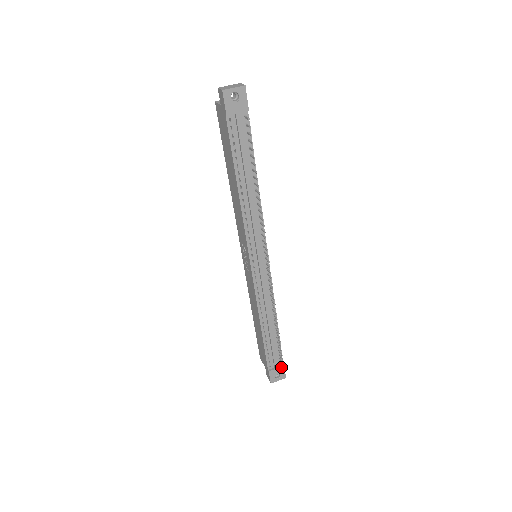
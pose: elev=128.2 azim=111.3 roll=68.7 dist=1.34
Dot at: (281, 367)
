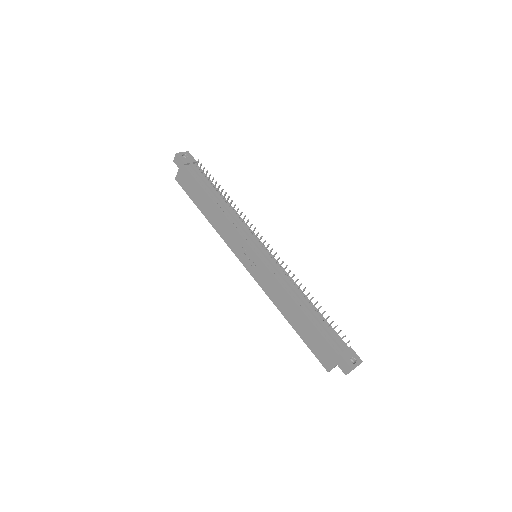
Dot at: (348, 348)
